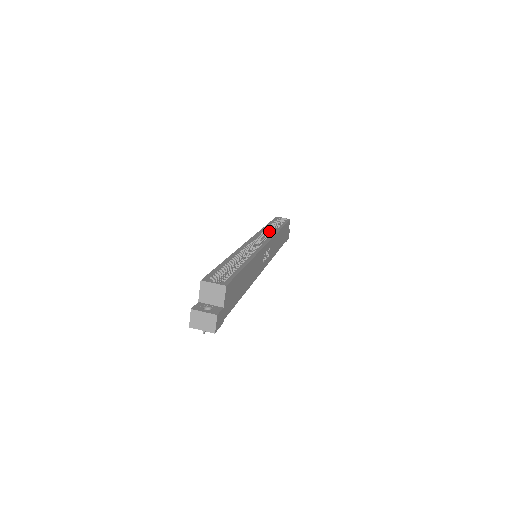
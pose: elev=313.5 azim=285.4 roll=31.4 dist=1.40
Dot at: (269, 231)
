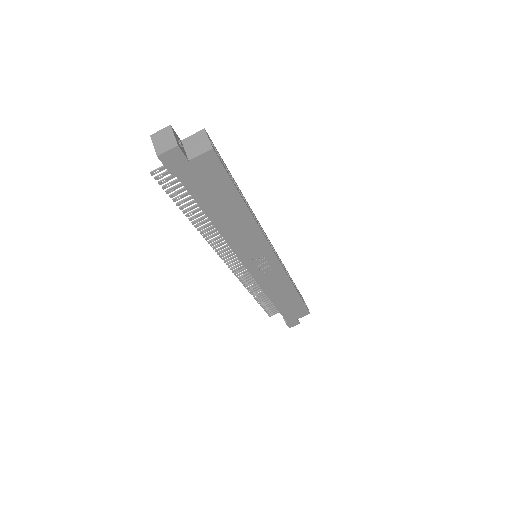
Dot at: occluded
